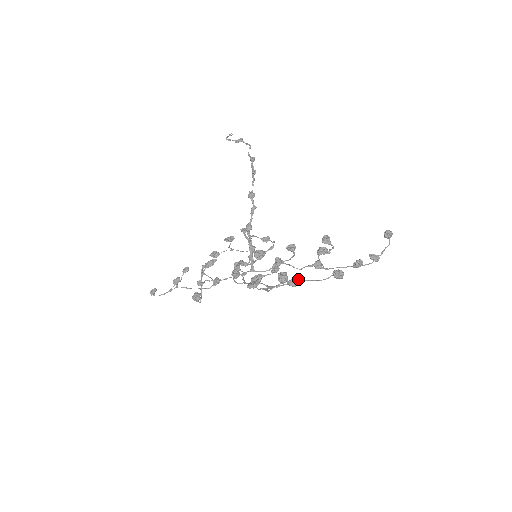
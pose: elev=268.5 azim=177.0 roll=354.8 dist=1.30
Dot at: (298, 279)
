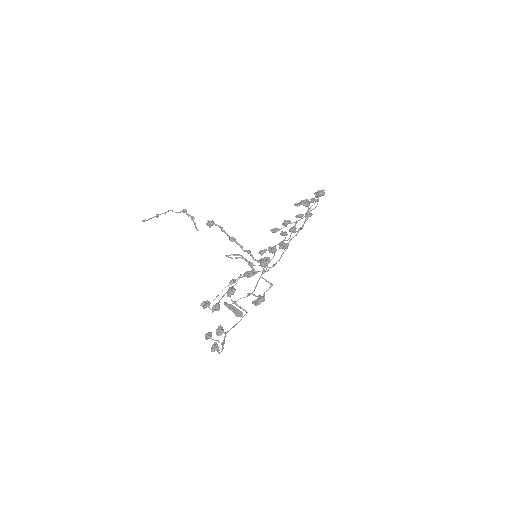
Dot at: occluded
